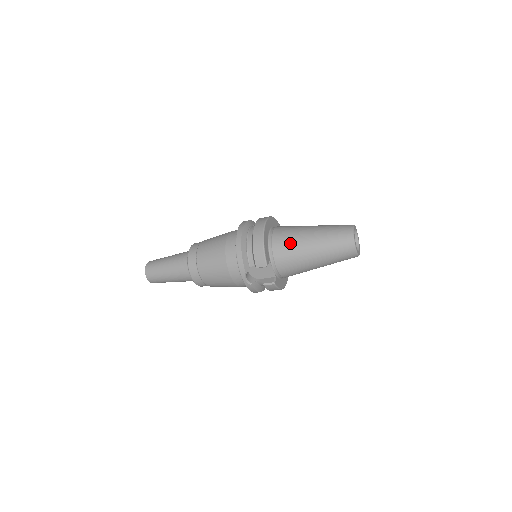
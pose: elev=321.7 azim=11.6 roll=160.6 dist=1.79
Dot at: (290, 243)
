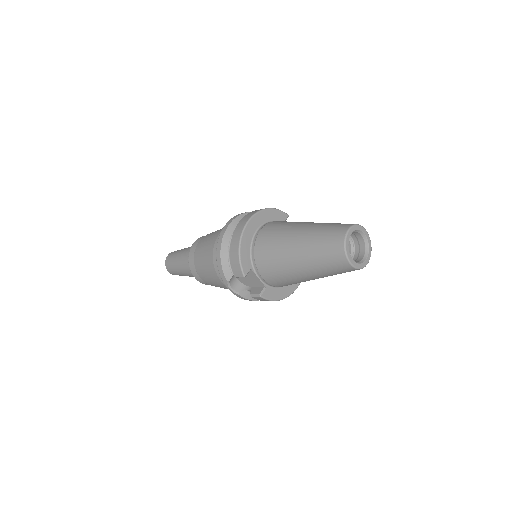
Dot at: (272, 248)
